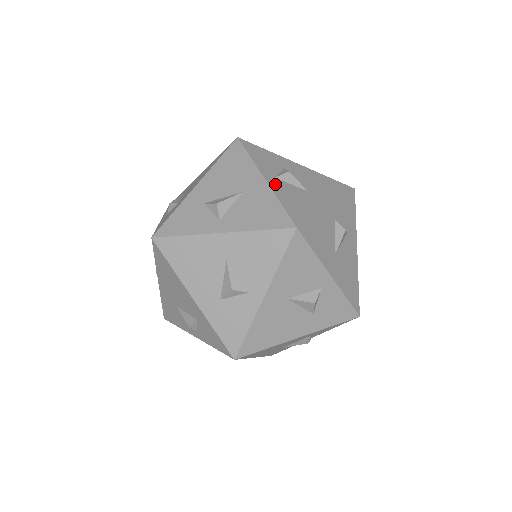
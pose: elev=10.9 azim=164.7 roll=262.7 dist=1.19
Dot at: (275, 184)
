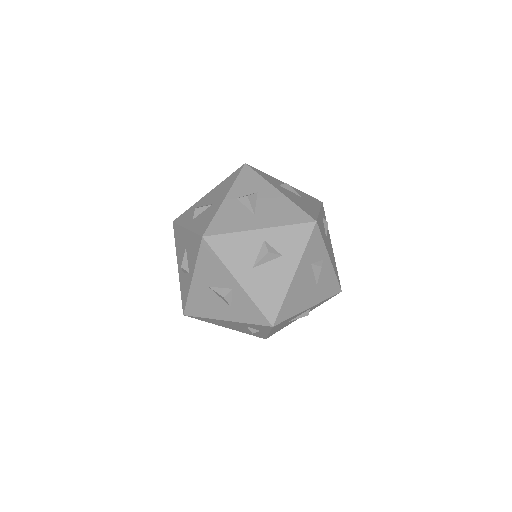
Dot at: (192, 225)
